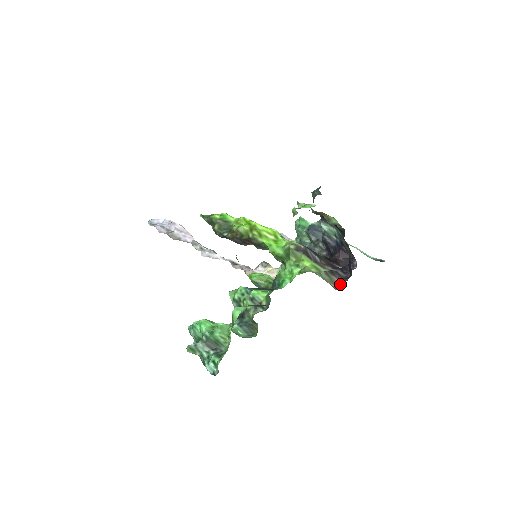
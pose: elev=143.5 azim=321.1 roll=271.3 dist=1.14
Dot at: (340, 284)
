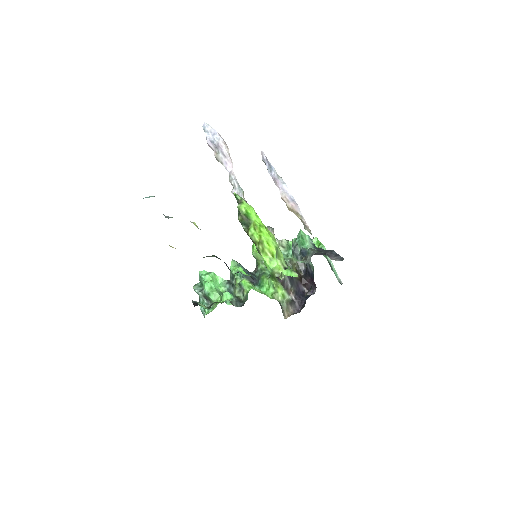
Dot at: (291, 313)
